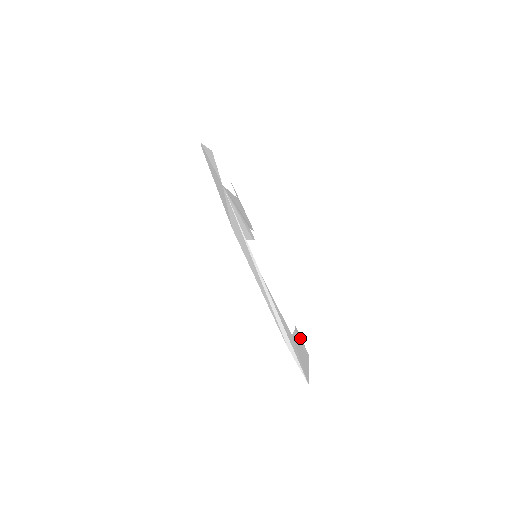
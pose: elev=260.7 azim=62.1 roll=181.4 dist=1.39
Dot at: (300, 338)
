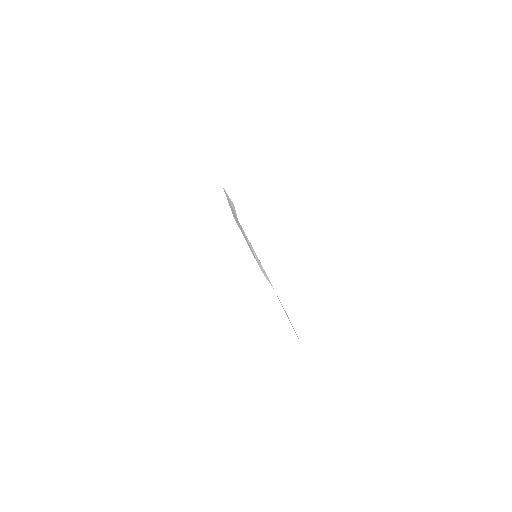
Dot at: occluded
